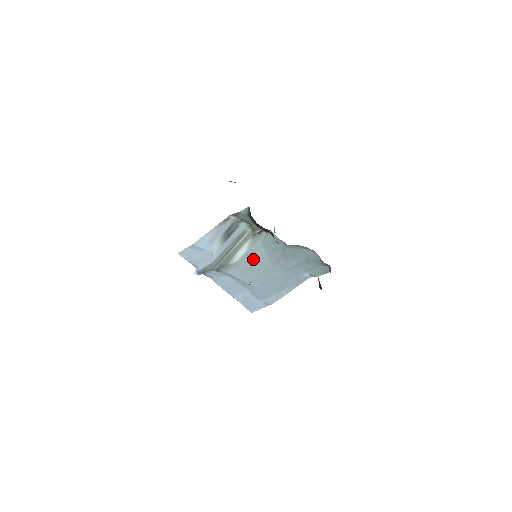
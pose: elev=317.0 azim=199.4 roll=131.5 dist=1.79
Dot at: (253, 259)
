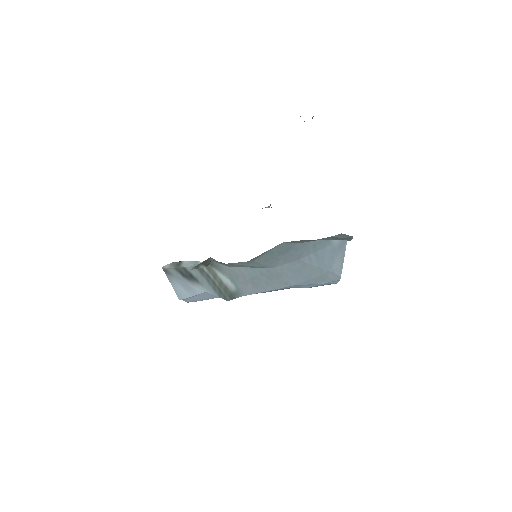
Dot at: (246, 277)
